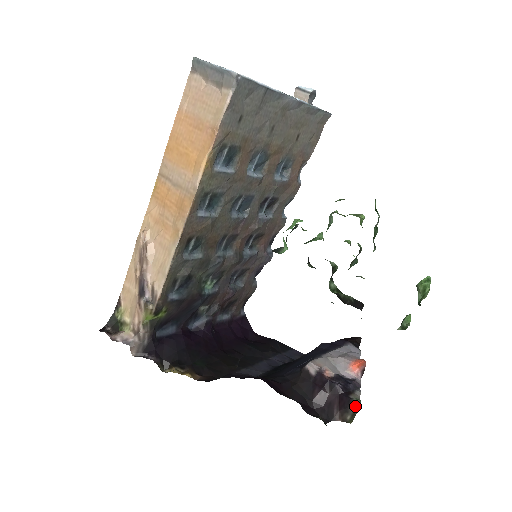
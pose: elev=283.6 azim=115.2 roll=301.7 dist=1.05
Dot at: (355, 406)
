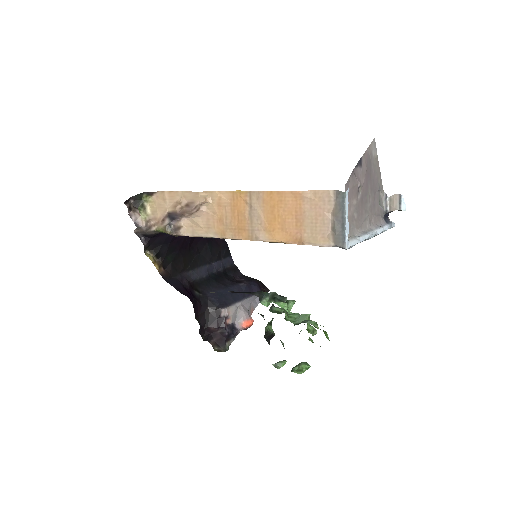
Dot at: (224, 350)
